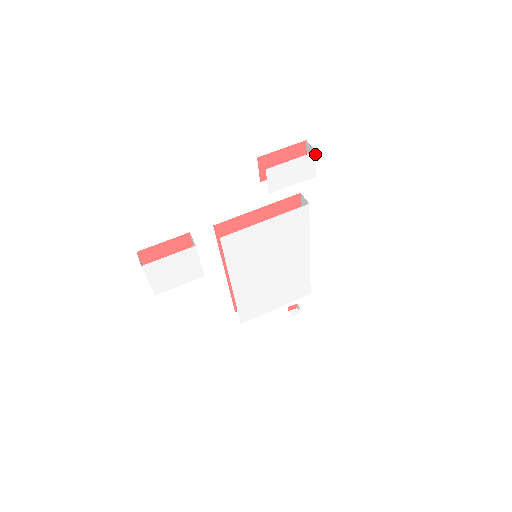
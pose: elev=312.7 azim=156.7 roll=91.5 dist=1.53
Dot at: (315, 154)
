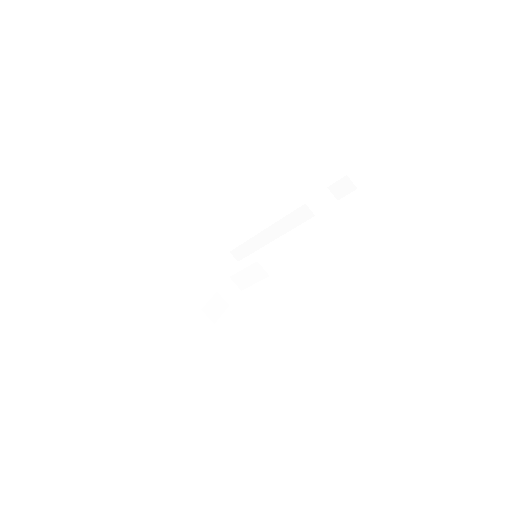
Dot at: occluded
